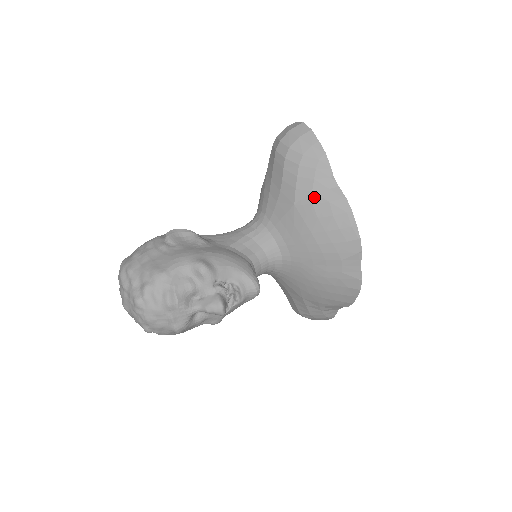
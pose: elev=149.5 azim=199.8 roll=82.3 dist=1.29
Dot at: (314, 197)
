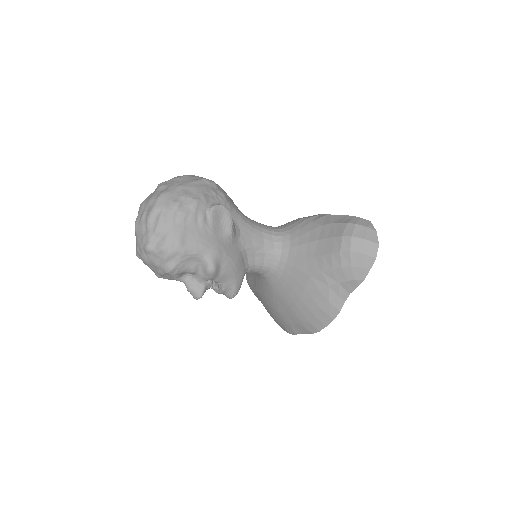
Dot at: (325, 290)
